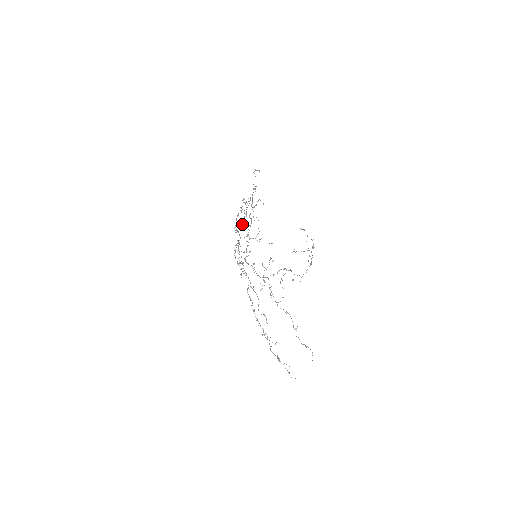
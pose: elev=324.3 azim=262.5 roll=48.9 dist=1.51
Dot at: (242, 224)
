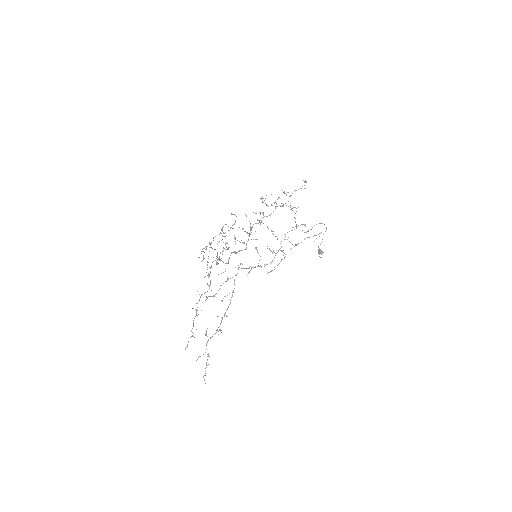
Dot at: (319, 253)
